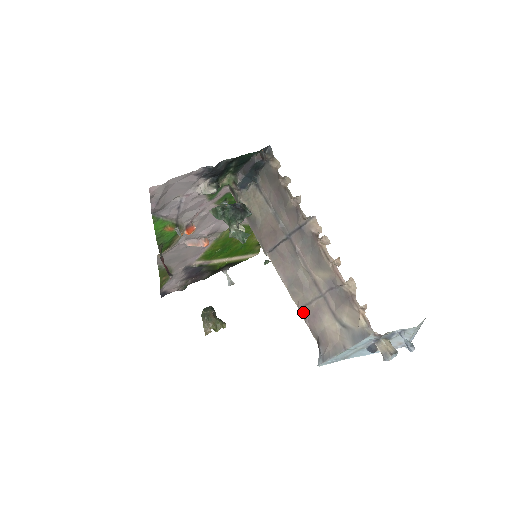
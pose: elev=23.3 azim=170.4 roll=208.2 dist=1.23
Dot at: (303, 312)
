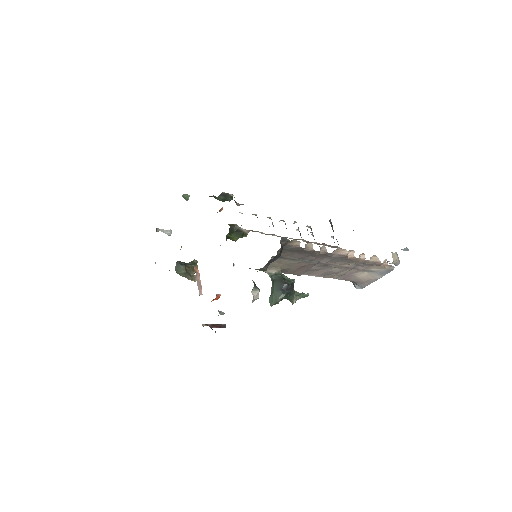
Dot at: (339, 279)
